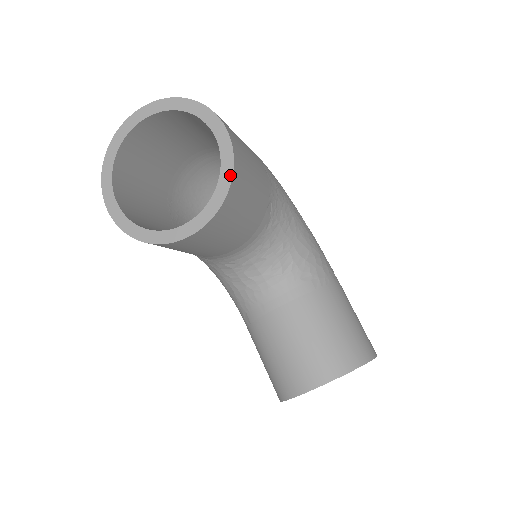
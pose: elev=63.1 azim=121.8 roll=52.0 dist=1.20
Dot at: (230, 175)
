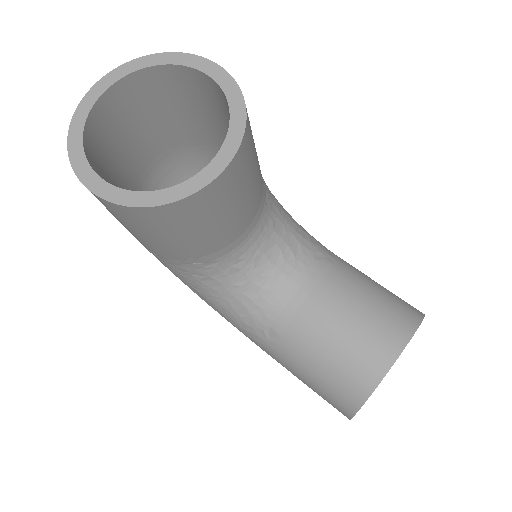
Dot at: (240, 98)
